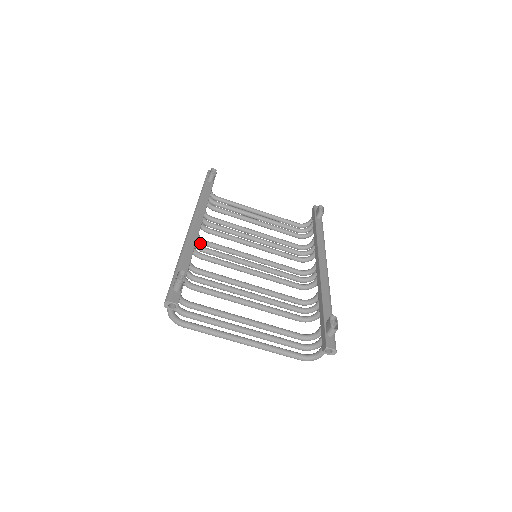
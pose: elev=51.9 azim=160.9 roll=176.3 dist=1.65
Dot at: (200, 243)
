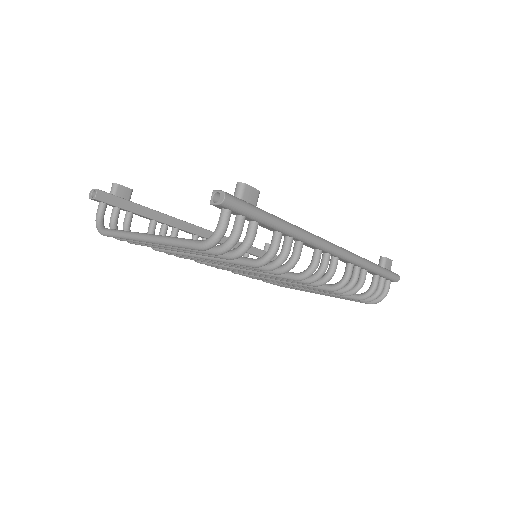
Dot at: occluded
